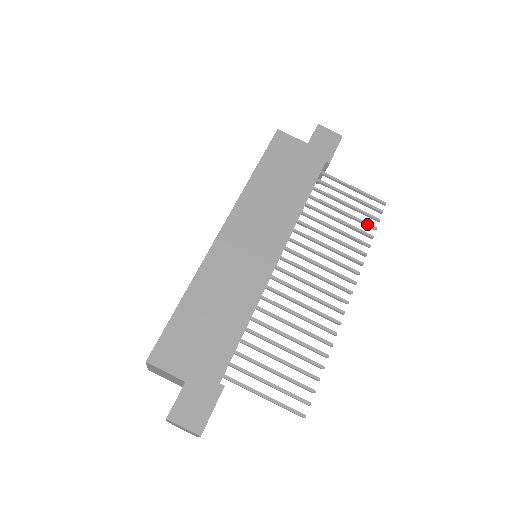
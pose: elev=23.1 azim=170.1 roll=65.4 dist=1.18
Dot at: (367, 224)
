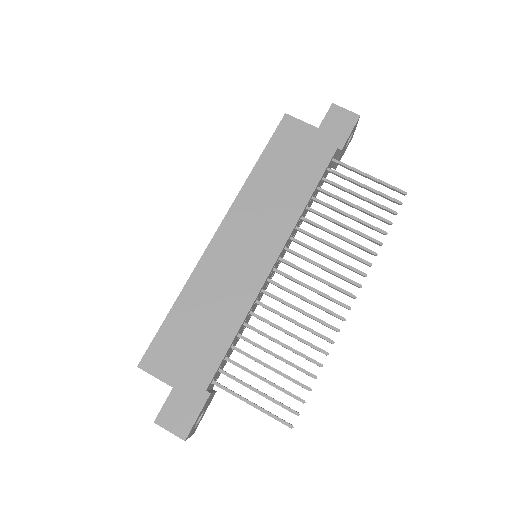
Dot at: (381, 219)
